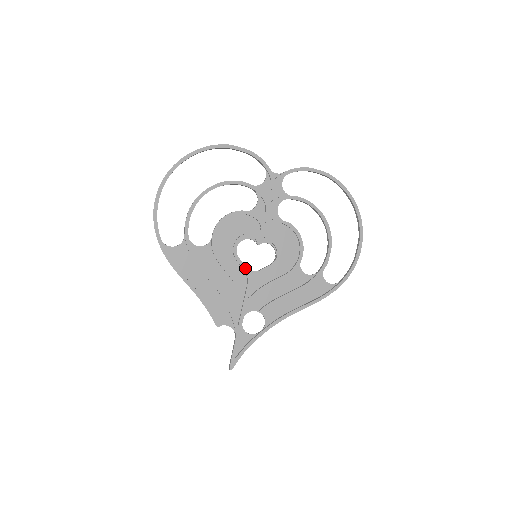
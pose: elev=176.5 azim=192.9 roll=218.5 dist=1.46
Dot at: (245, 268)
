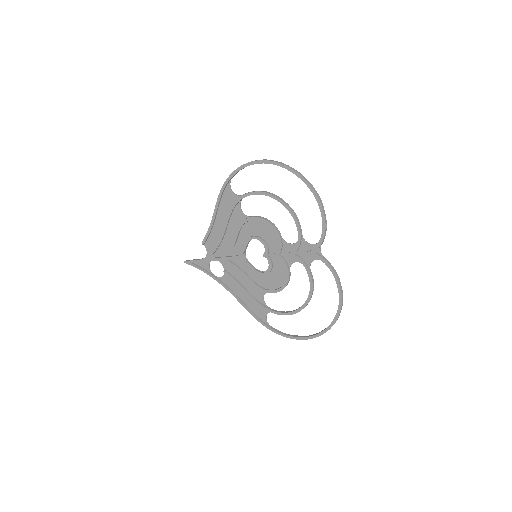
Dot at: (244, 251)
